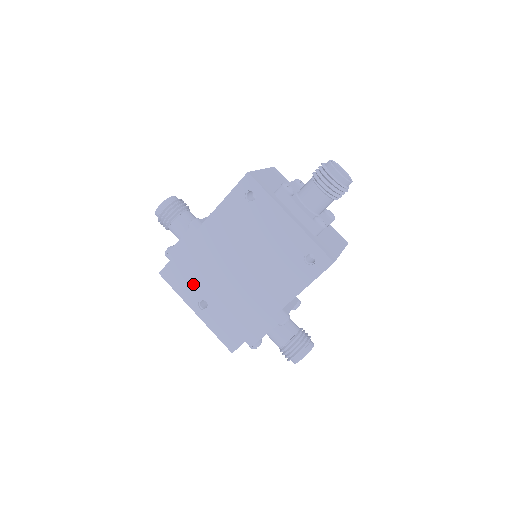
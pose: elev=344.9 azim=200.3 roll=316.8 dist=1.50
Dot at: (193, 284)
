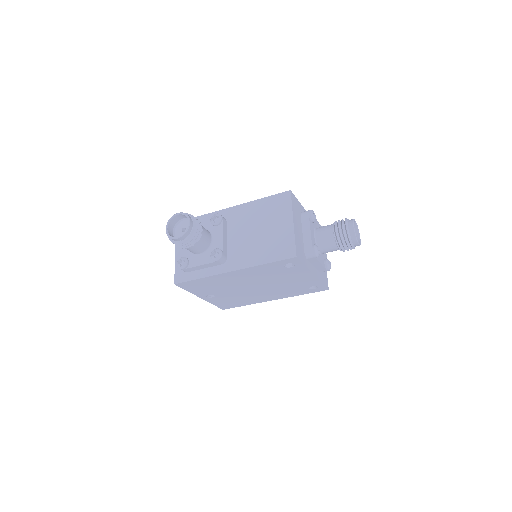
Dot at: (207, 290)
